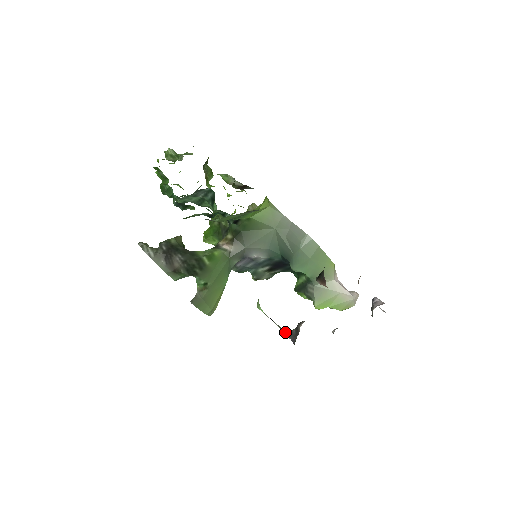
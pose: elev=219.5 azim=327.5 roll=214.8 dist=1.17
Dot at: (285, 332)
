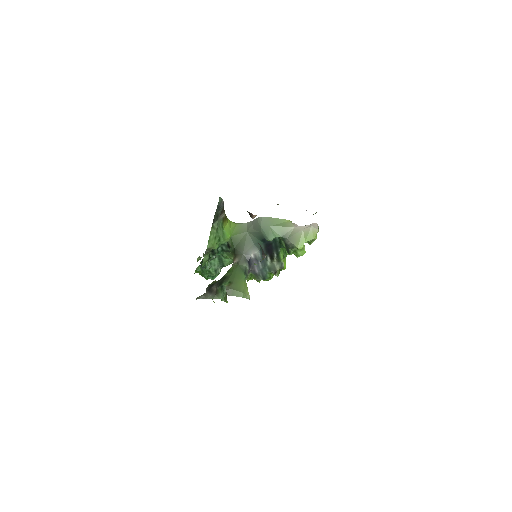
Dot at: (263, 257)
